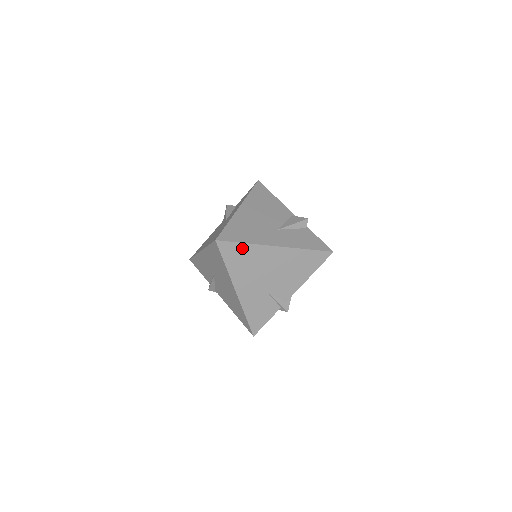
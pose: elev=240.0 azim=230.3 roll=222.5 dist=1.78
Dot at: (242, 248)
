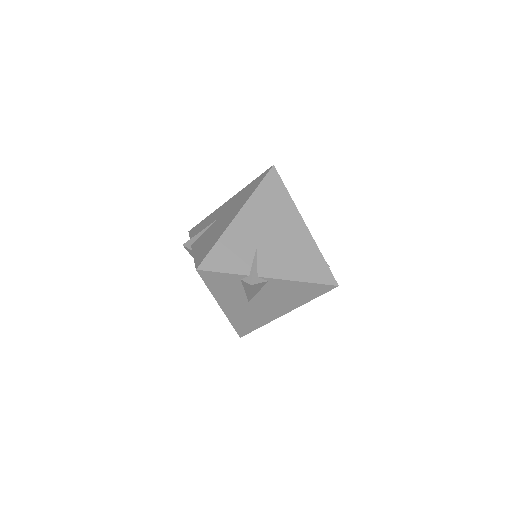
Dot at: (282, 192)
